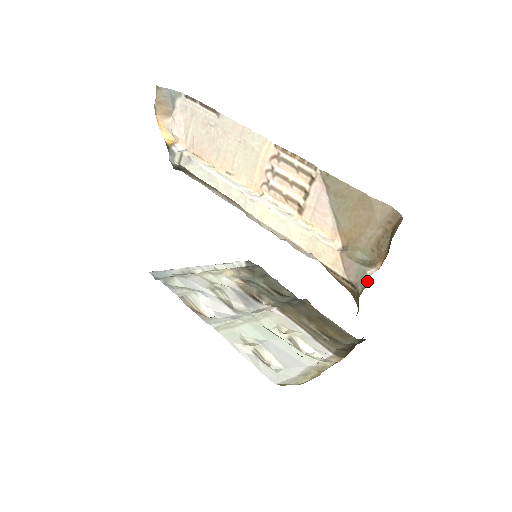
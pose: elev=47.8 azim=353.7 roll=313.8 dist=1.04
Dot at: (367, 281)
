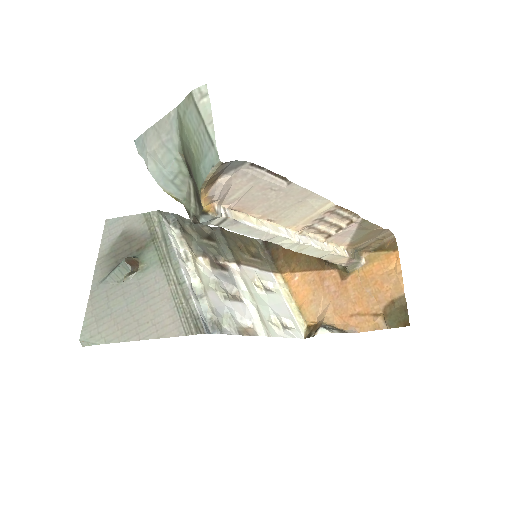
Dot at: (360, 267)
